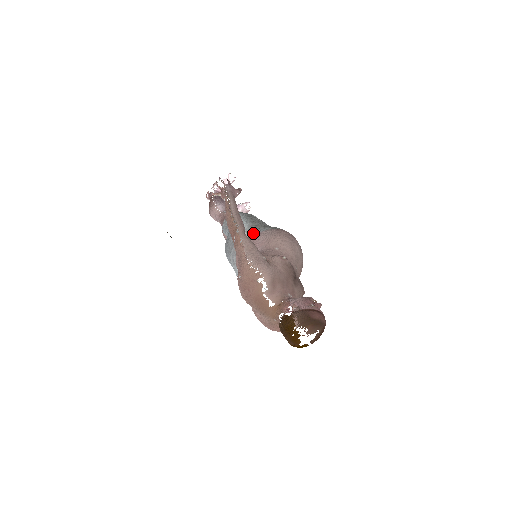
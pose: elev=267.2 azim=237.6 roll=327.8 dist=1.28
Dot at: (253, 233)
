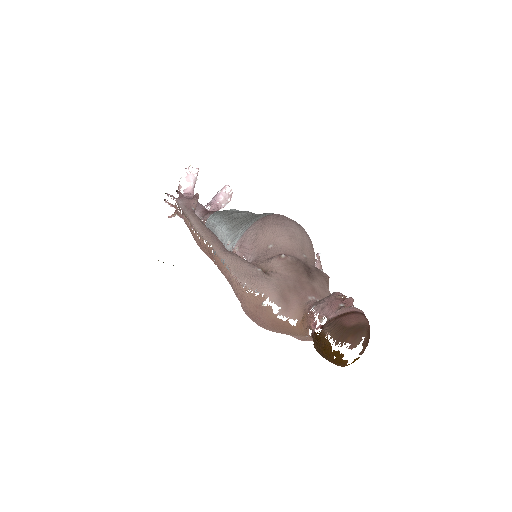
Dot at: (237, 237)
